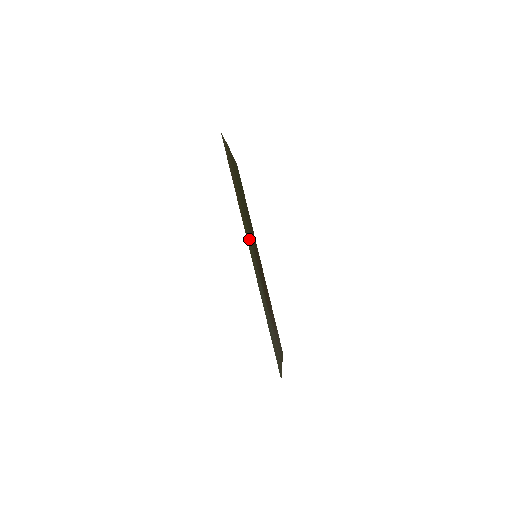
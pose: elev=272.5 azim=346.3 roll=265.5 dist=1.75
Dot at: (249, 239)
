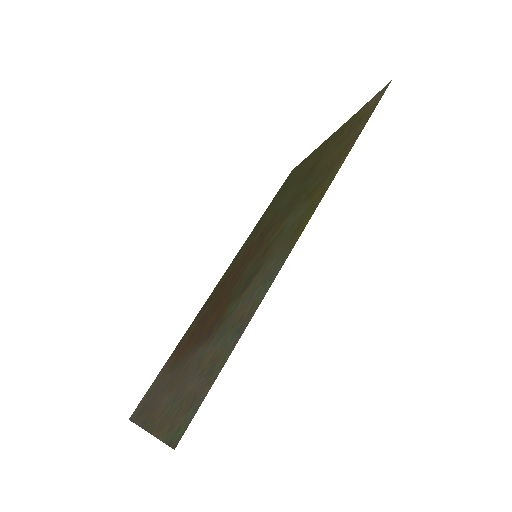
Dot at: (295, 218)
